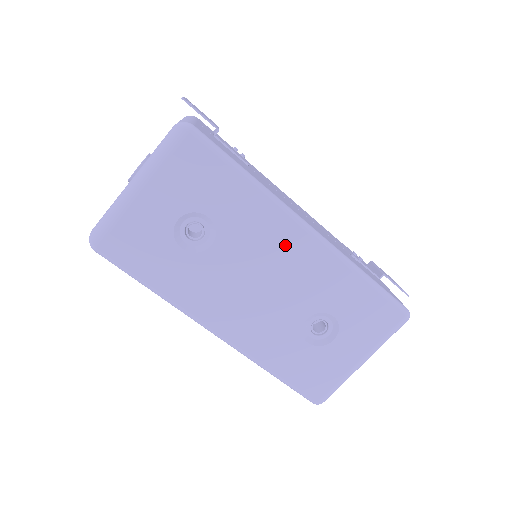
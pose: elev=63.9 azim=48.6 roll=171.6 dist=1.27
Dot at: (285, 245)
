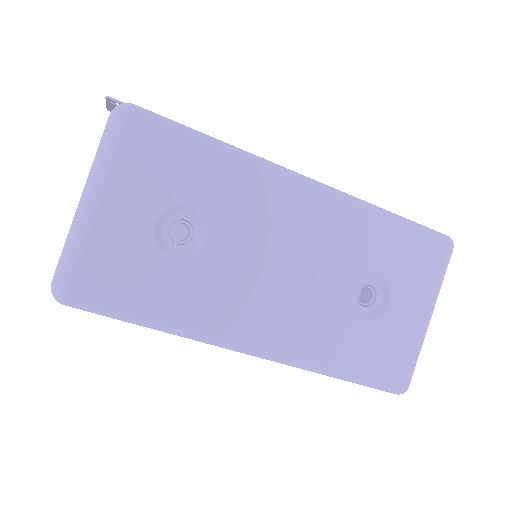
Dot at: (291, 209)
